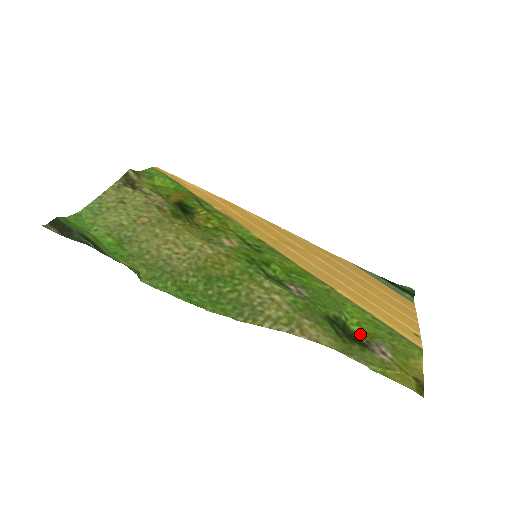
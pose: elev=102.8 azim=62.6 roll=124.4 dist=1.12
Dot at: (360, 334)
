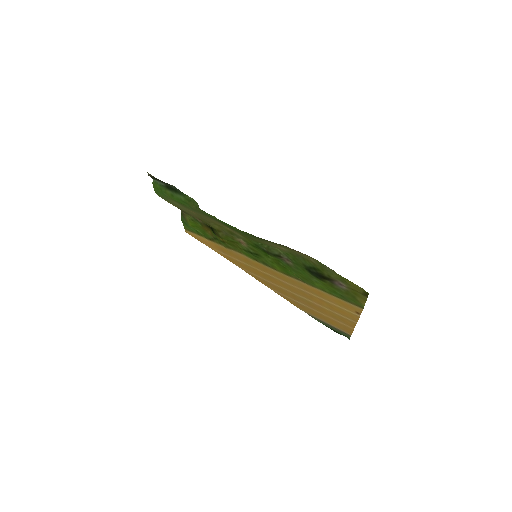
Dot at: (326, 282)
